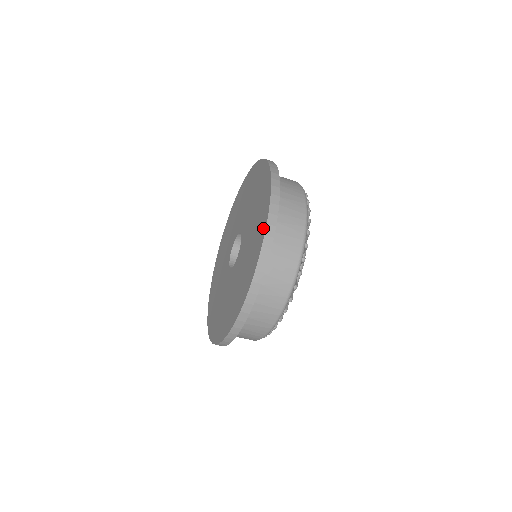
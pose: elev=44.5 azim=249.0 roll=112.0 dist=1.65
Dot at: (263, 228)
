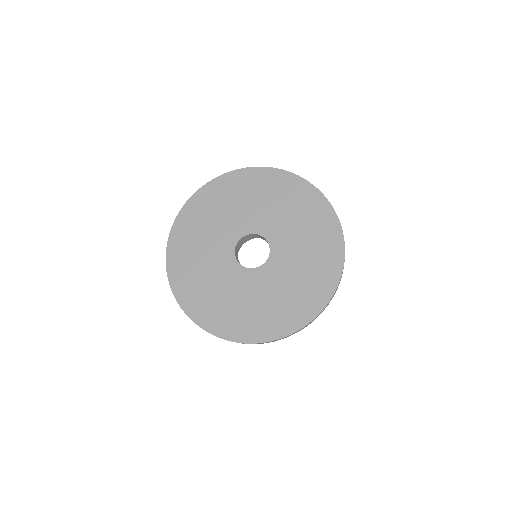
Dot at: (334, 224)
